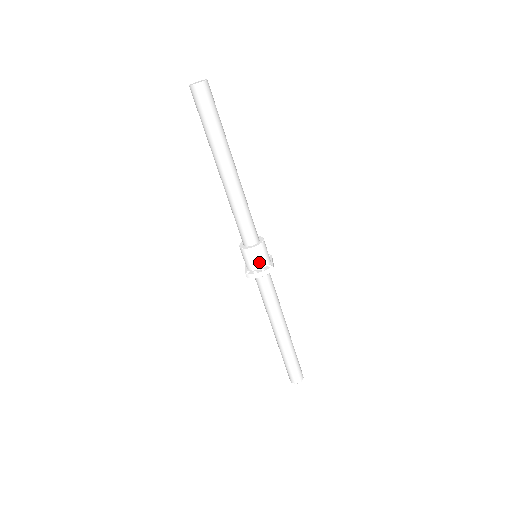
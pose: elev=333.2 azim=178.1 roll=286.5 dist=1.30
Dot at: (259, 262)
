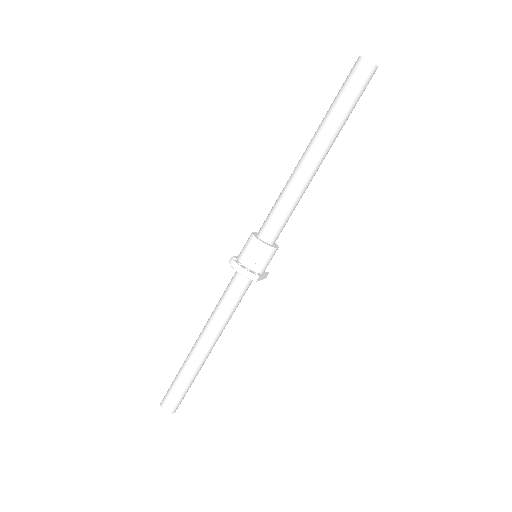
Dot at: (252, 260)
